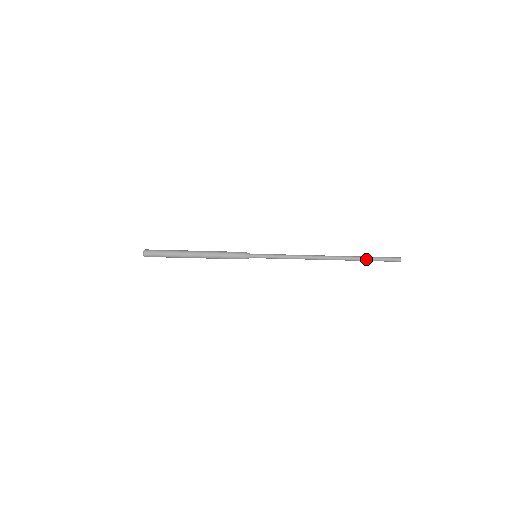
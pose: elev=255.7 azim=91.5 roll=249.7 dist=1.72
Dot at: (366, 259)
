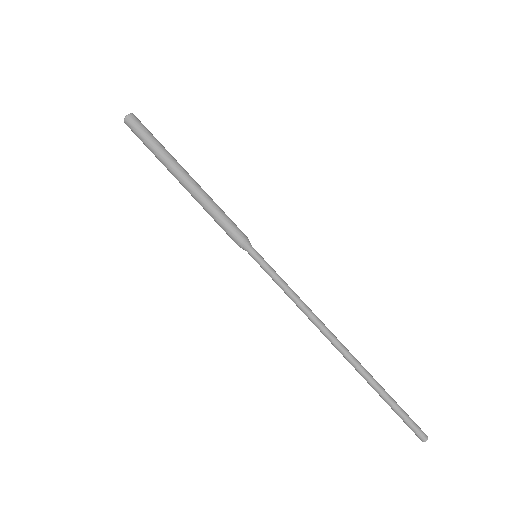
Dot at: (386, 394)
